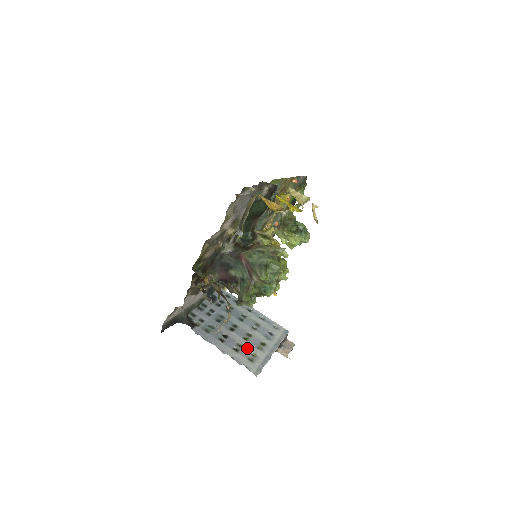
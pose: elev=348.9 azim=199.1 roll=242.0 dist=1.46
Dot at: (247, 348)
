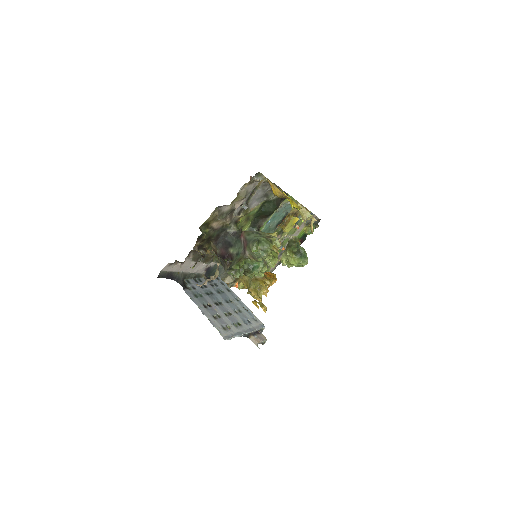
Dot at: (224, 320)
